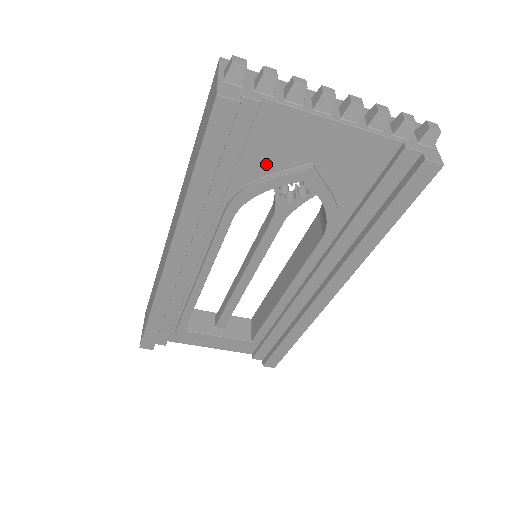
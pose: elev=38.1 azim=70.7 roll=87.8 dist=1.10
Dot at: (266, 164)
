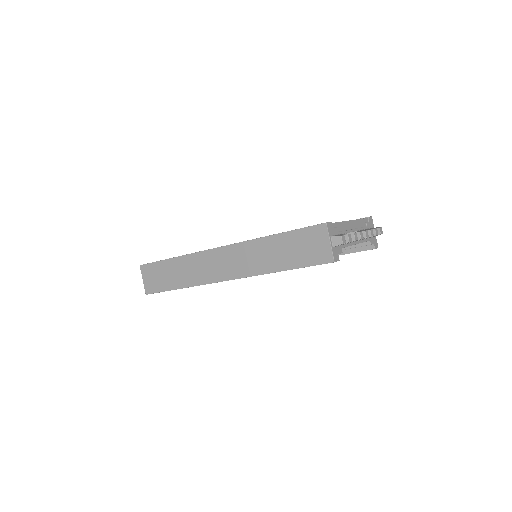
Dot at: occluded
